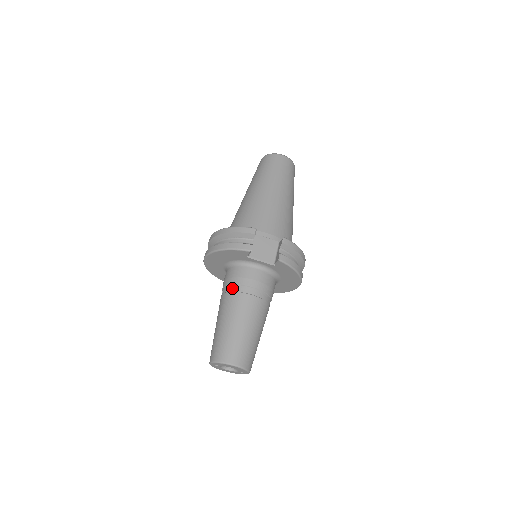
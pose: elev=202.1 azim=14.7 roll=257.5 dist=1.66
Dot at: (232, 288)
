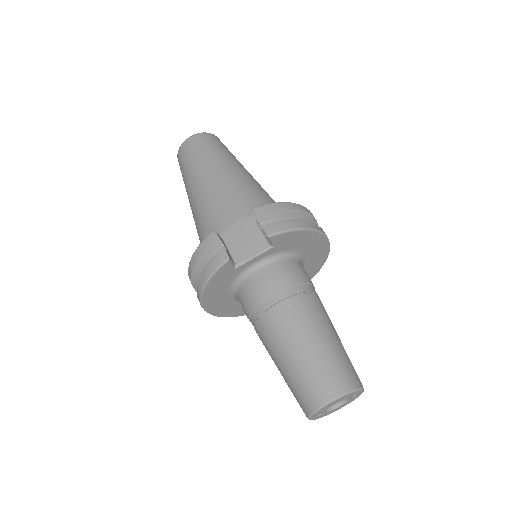
Dot at: (255, 315)
